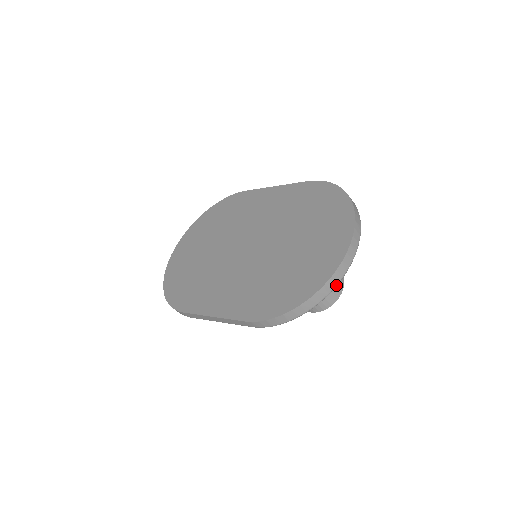
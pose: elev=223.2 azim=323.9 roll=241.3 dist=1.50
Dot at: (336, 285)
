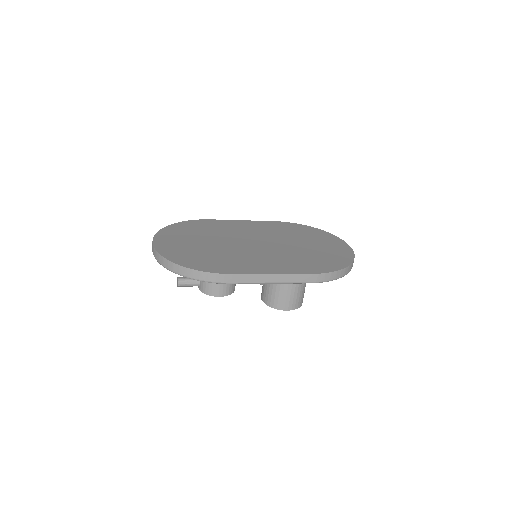
Dot at: occluded
